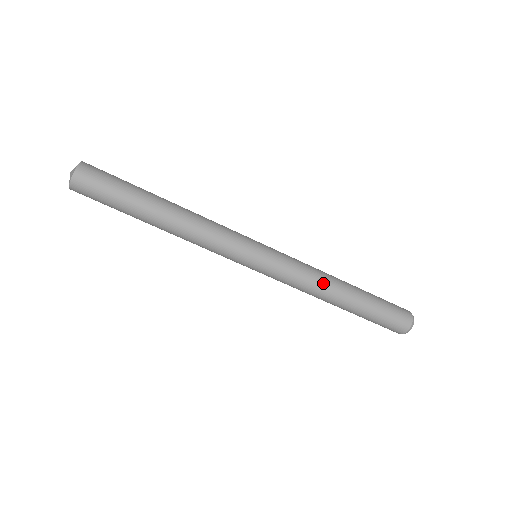
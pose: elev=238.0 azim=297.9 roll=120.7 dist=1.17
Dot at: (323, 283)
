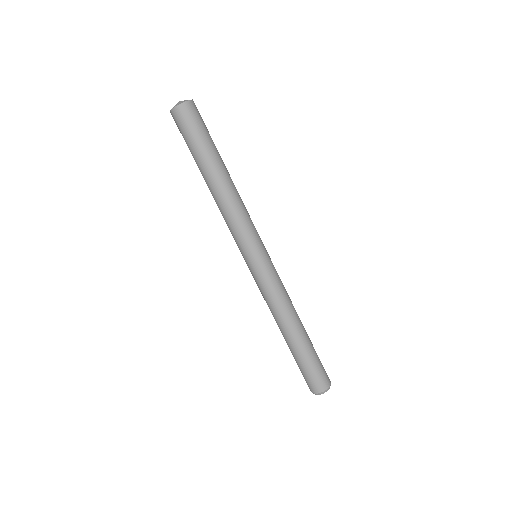
Dot at: (287, 311)
